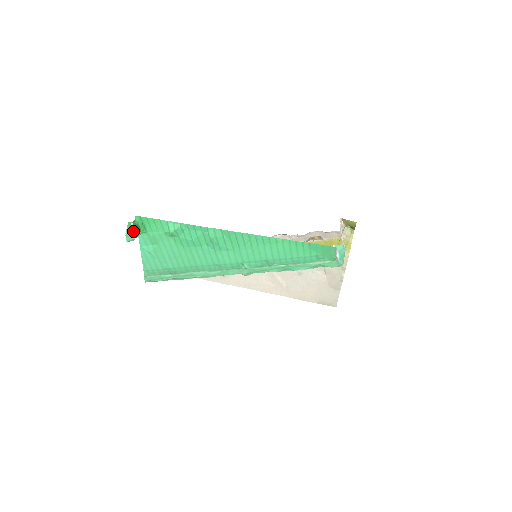
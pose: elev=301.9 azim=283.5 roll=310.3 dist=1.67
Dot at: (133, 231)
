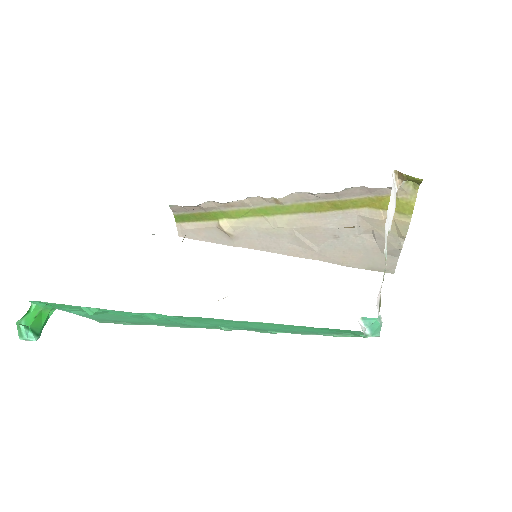
Dot at: (29, 333)
